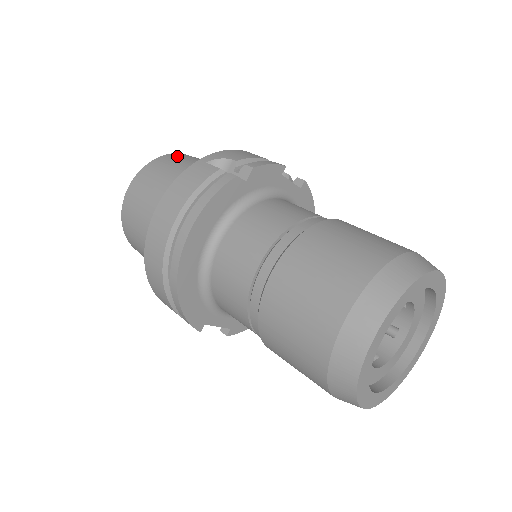
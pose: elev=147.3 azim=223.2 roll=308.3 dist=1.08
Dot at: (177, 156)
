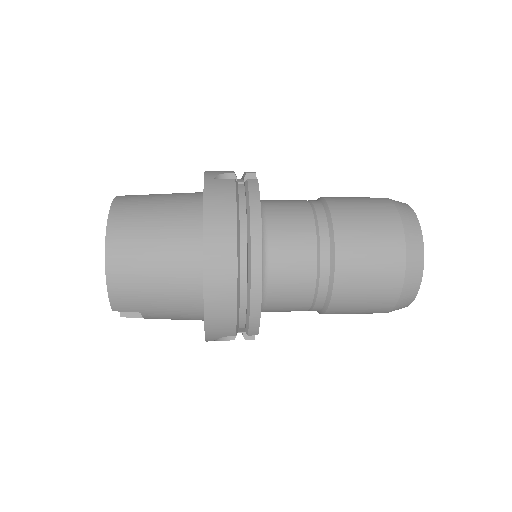
Dot at: (130, 195)
